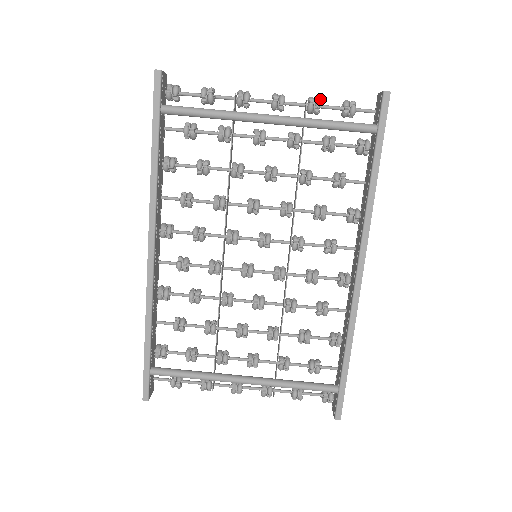
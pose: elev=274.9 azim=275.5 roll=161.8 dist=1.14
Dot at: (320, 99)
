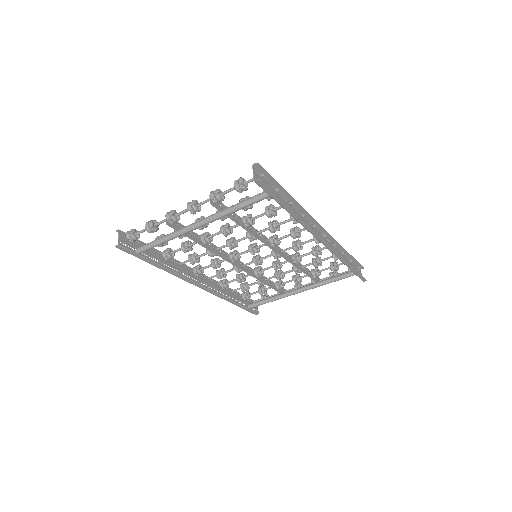
Dot at: (217, 195)
